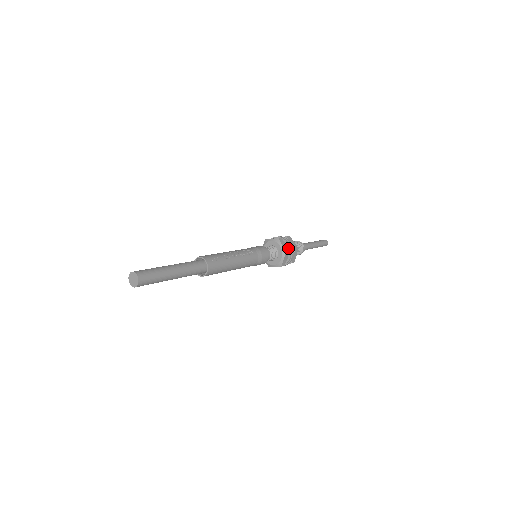
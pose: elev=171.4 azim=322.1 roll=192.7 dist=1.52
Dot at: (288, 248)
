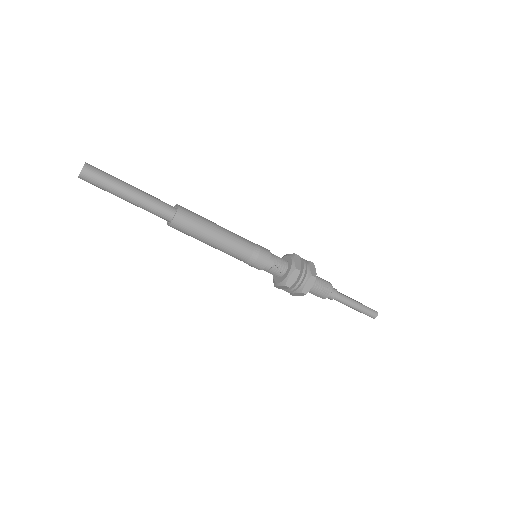
Dot at: occluded
